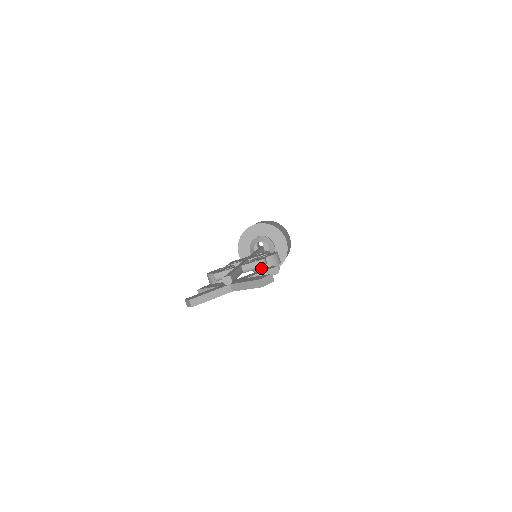
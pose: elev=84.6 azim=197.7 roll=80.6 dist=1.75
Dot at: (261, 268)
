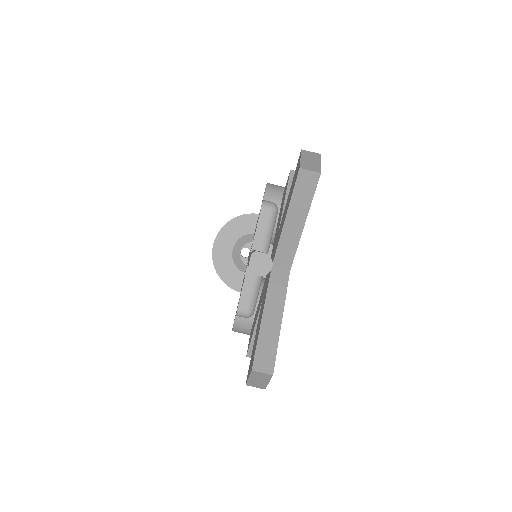
Dot at: (277, 220)
